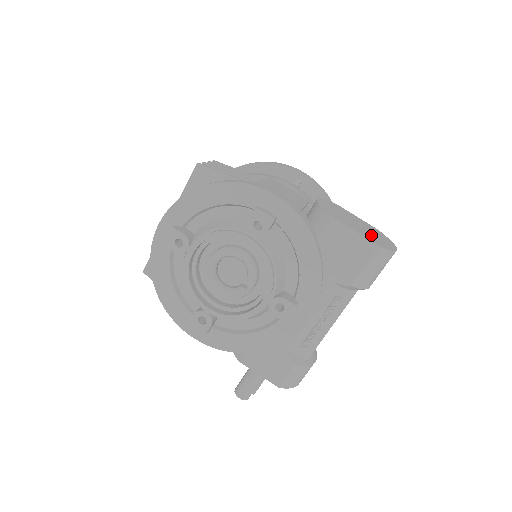
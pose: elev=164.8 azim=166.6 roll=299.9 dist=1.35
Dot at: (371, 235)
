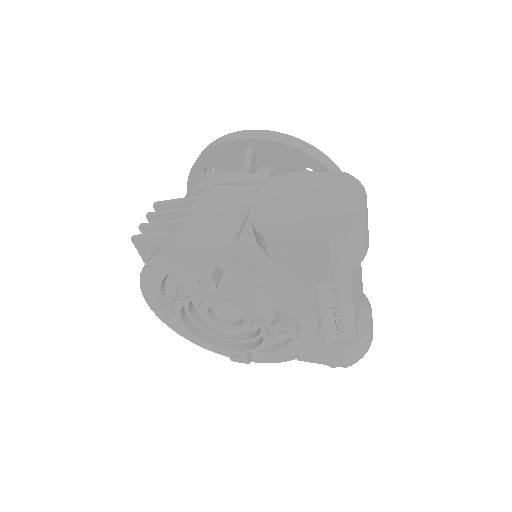
Dot at: (324, 214)
